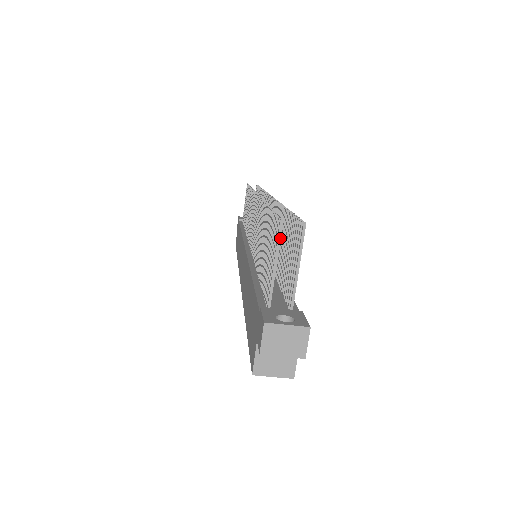
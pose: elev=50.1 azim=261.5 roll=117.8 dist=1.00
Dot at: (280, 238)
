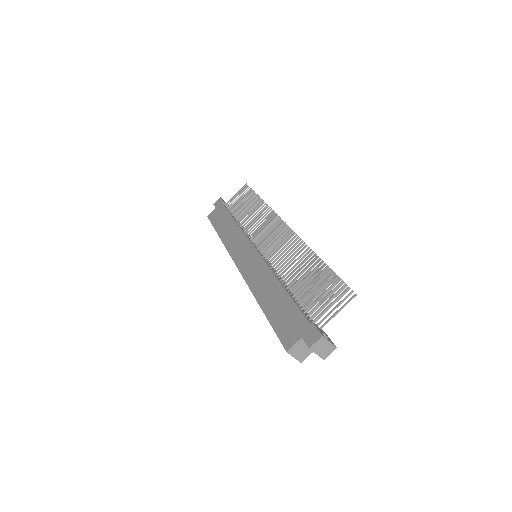
Dot at: occluded
